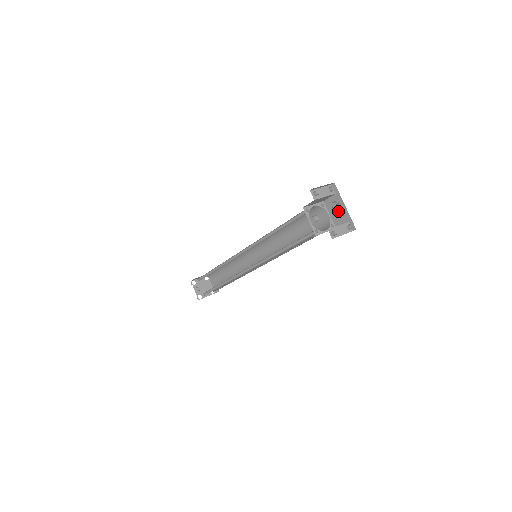
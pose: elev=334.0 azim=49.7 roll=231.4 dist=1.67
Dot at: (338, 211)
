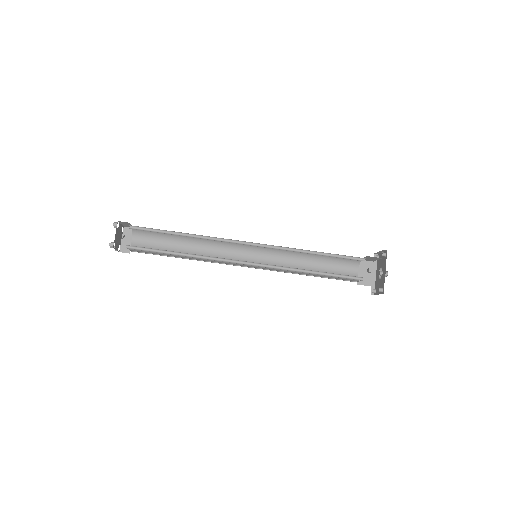
Dot at: (367, 274)
